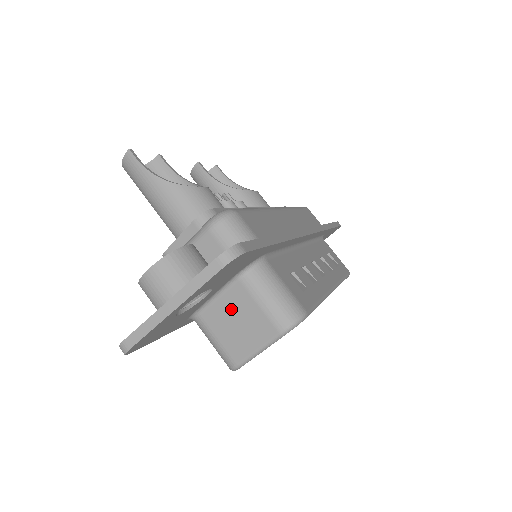
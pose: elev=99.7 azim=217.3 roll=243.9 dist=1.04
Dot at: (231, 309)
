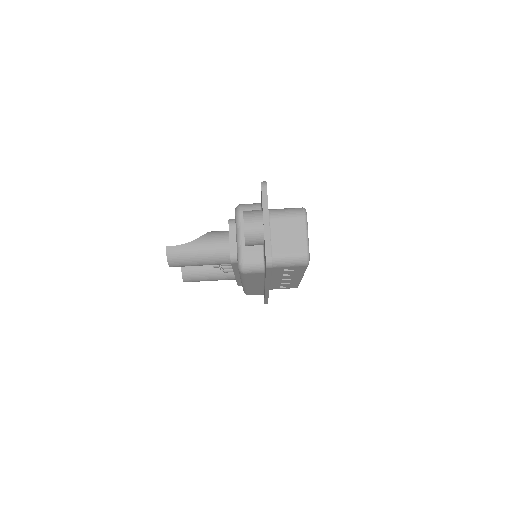
Dot at: (280, 234)
